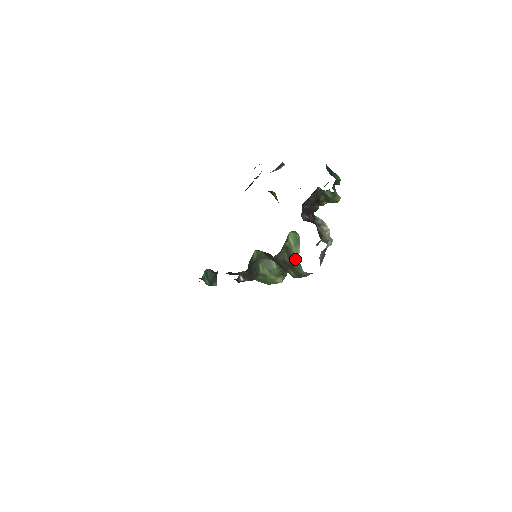
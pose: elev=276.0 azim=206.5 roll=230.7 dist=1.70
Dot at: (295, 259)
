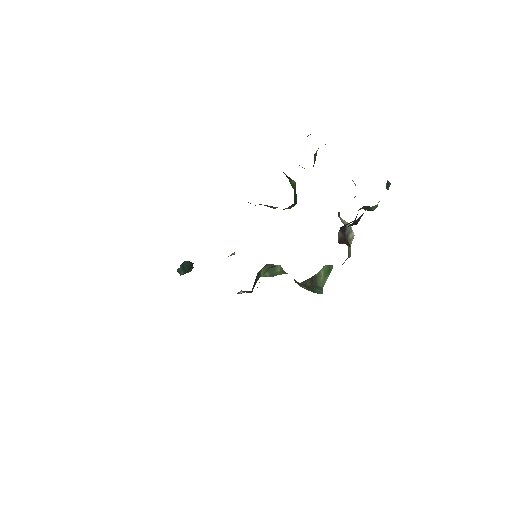
Dot at: (319, 287)
